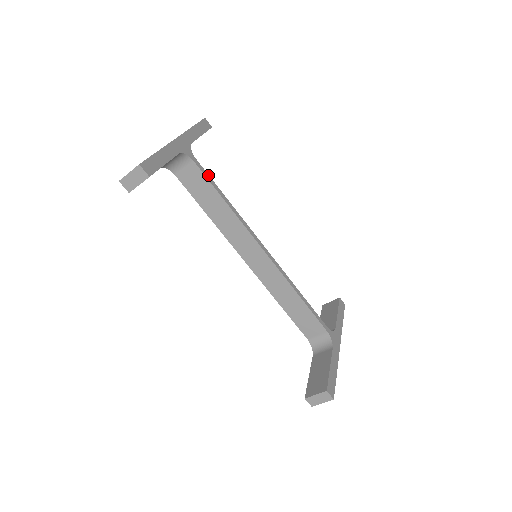
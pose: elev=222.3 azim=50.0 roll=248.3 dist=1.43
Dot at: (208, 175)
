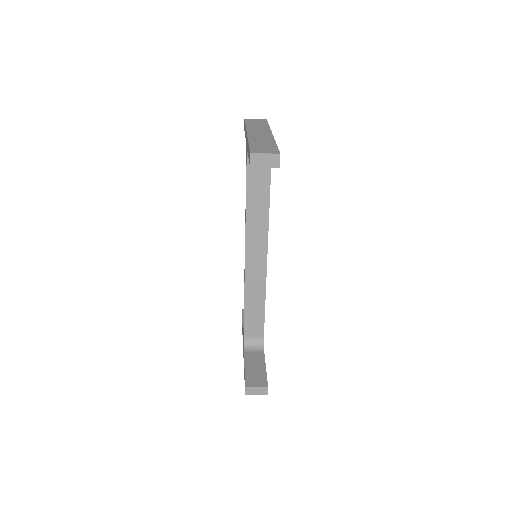
Dot at: (270, 176)
